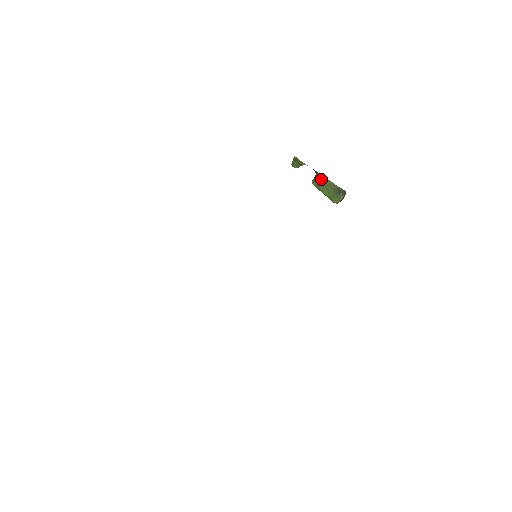
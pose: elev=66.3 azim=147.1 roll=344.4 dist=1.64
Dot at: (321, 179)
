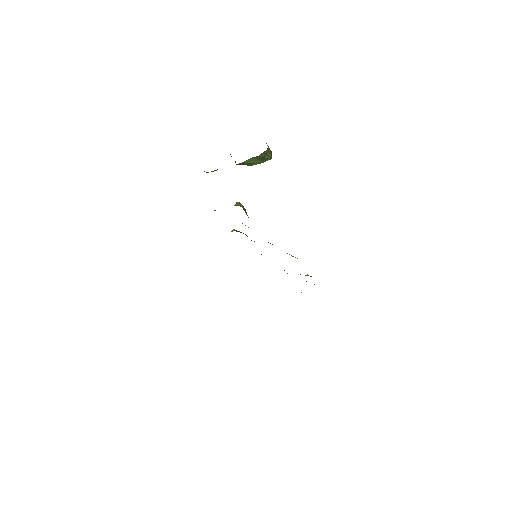
Dot at: (240, 164)
